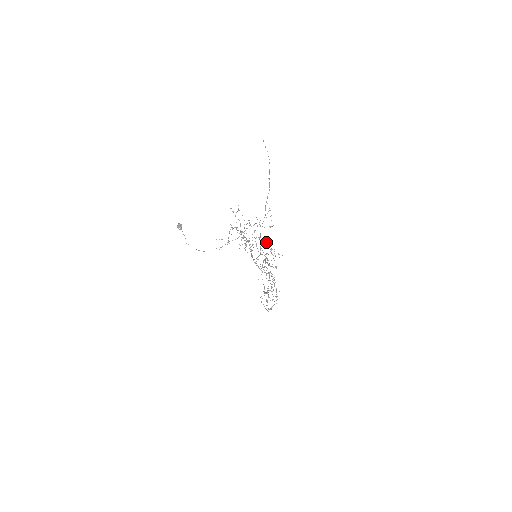
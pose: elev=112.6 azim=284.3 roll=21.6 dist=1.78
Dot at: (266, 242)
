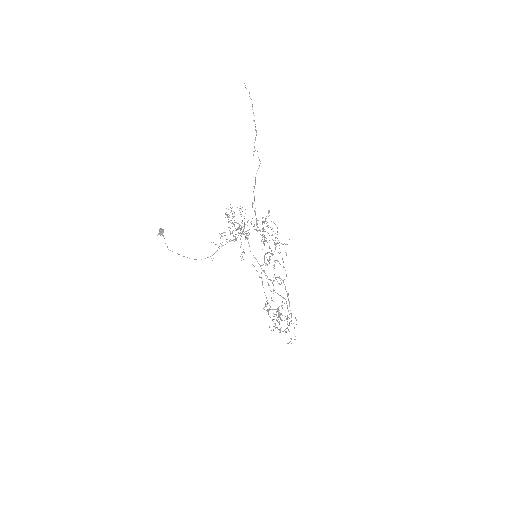
Dot at: occluded
